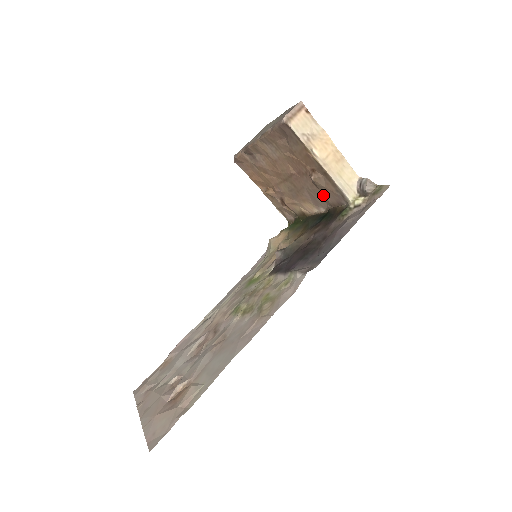
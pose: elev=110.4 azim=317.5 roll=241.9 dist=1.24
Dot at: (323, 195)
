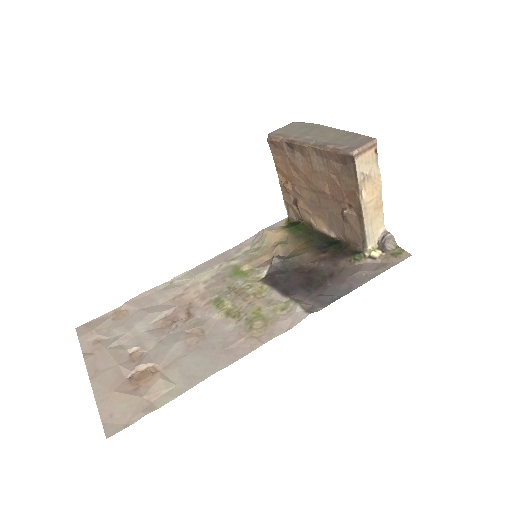
Dot at: (344, 227)
